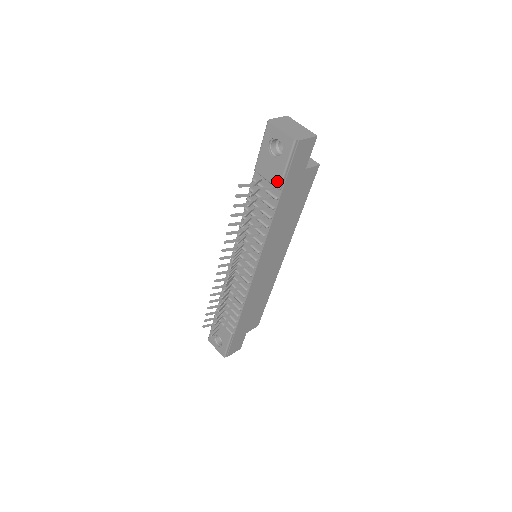
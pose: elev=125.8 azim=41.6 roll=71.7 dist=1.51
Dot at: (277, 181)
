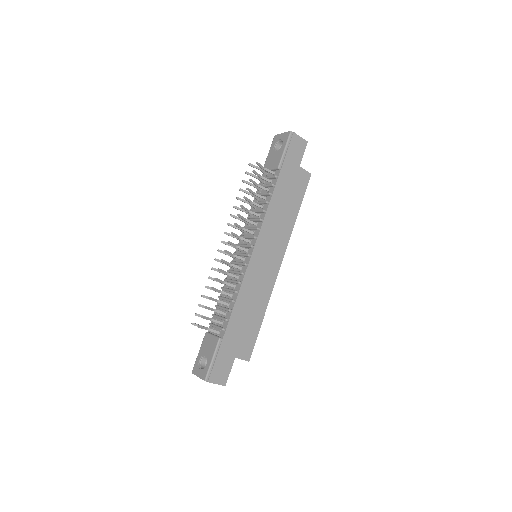
Dot at: (277, 163)
